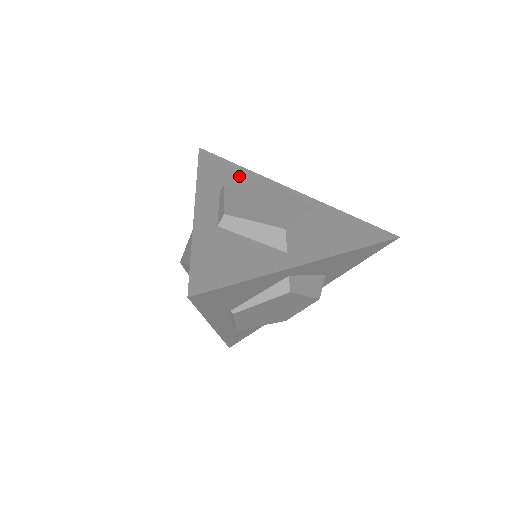
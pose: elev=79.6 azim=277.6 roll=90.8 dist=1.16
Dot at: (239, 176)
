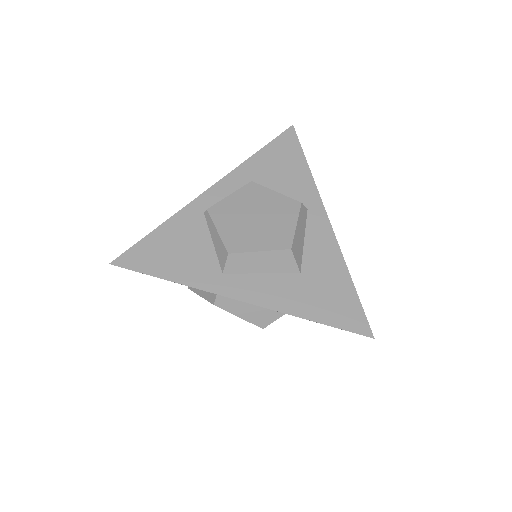
Dot at: occluded
